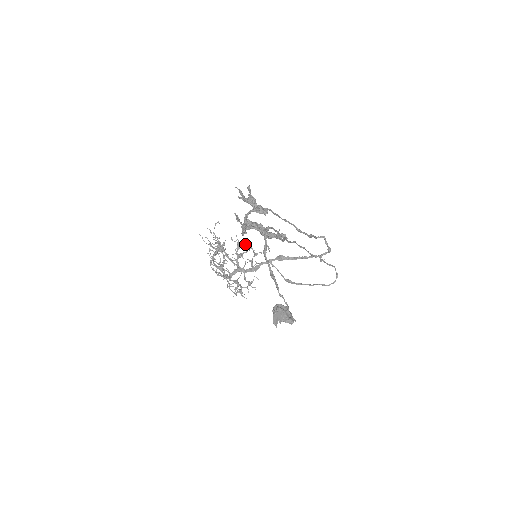
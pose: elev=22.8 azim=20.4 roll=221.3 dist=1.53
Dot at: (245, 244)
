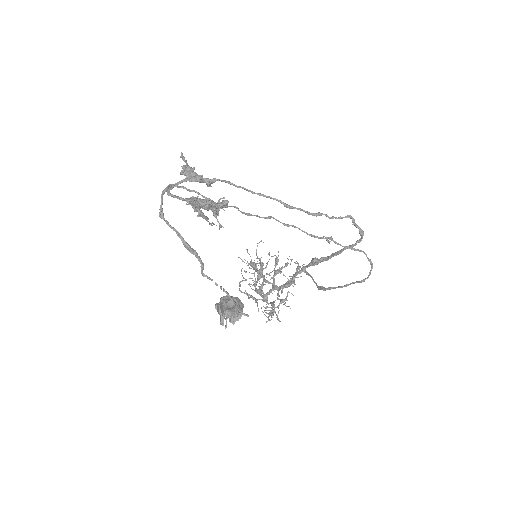
Dot at: (287, 258)
